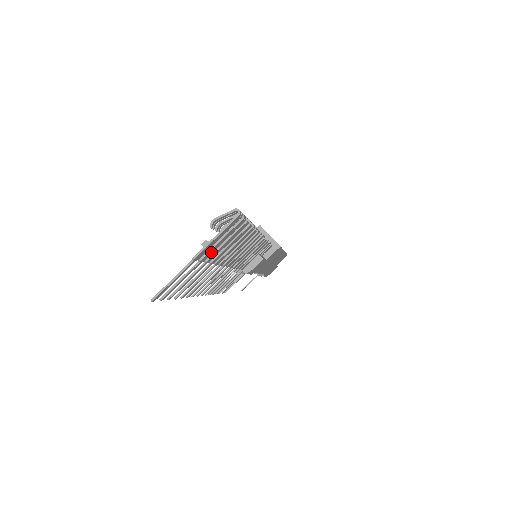
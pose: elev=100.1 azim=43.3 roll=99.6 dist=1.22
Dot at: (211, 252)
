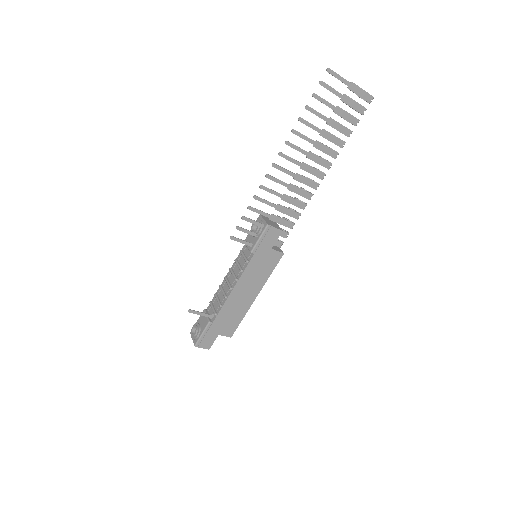
Dot at: (347, 101)
